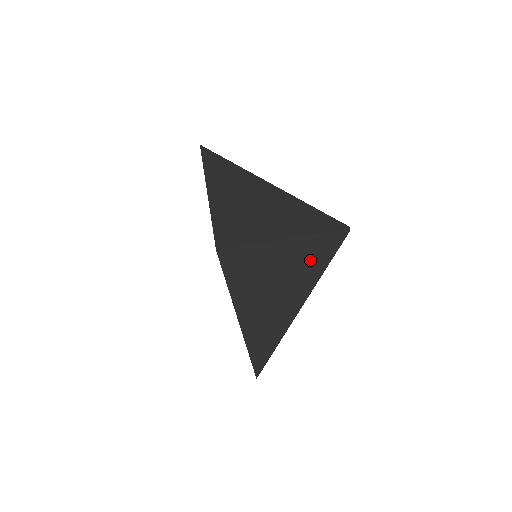
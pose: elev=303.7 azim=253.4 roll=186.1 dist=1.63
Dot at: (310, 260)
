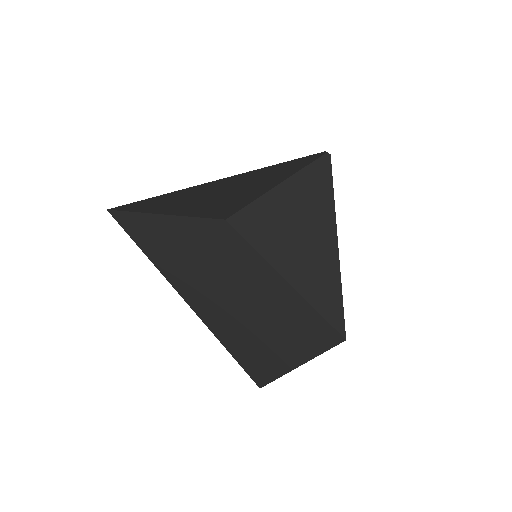
Dot at: (313, 206)
